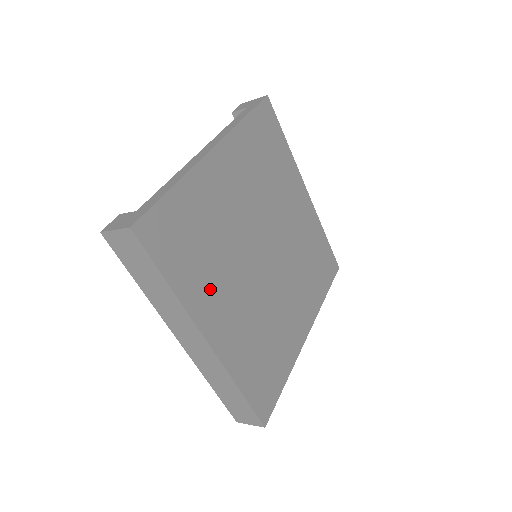
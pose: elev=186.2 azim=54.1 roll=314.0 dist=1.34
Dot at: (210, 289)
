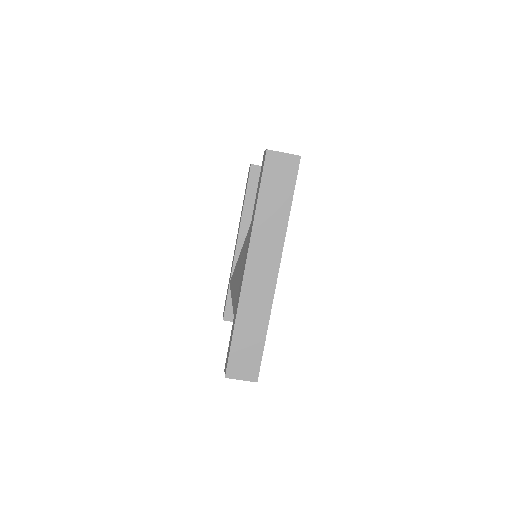
Dot at: occluded
